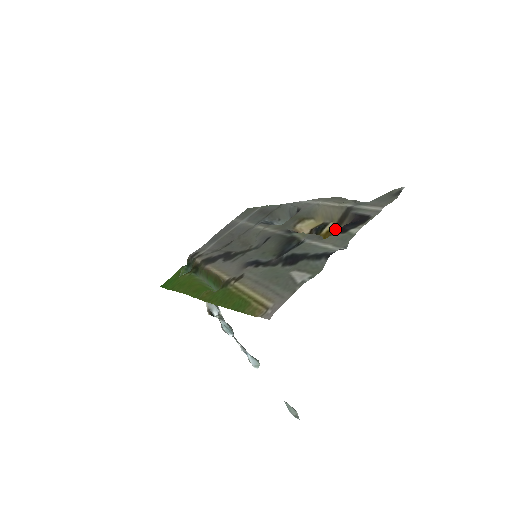
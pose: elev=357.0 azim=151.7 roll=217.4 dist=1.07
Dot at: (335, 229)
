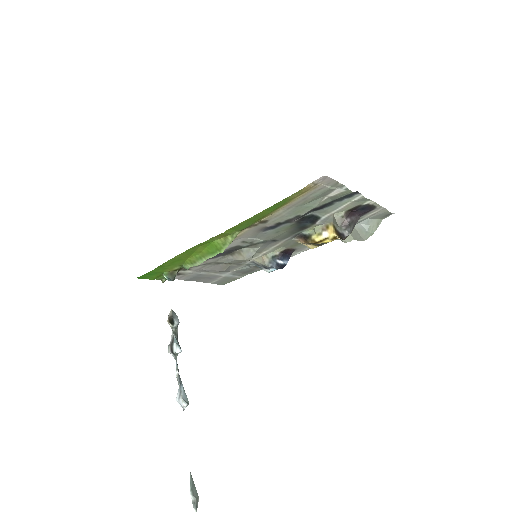
Dot at: occluded
